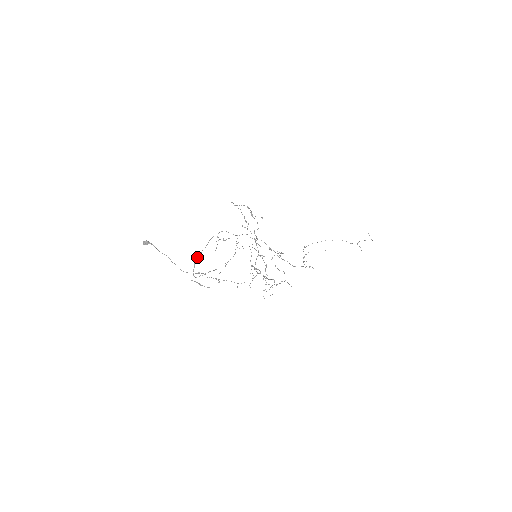
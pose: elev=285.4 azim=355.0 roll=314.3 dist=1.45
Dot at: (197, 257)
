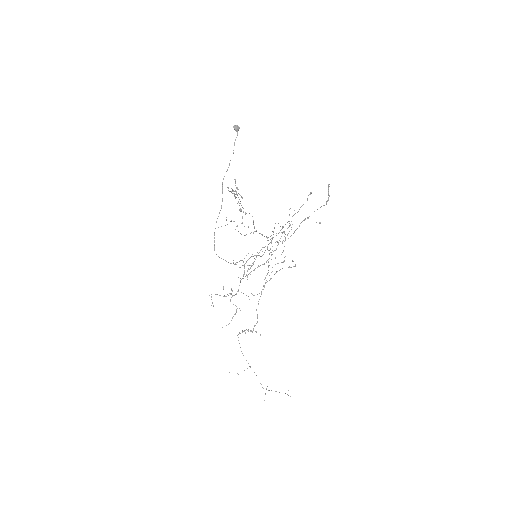
Dot at: occluded
